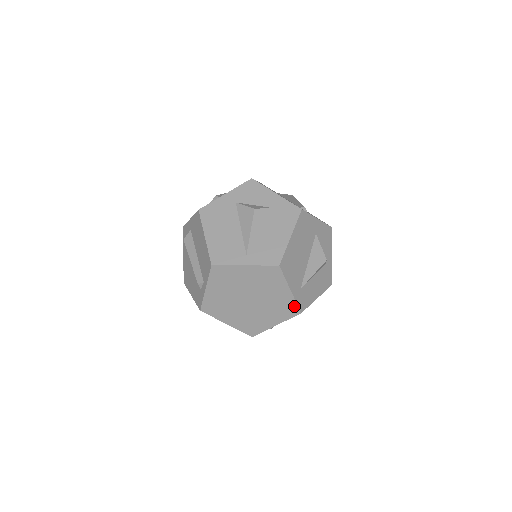
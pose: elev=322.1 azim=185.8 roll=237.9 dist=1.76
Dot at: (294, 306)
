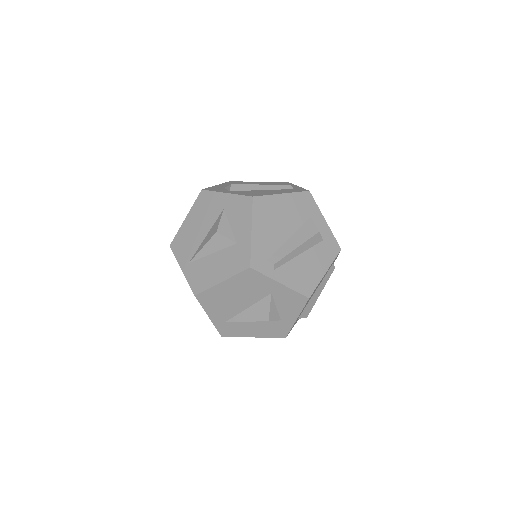
Dot at: (216, 327)
